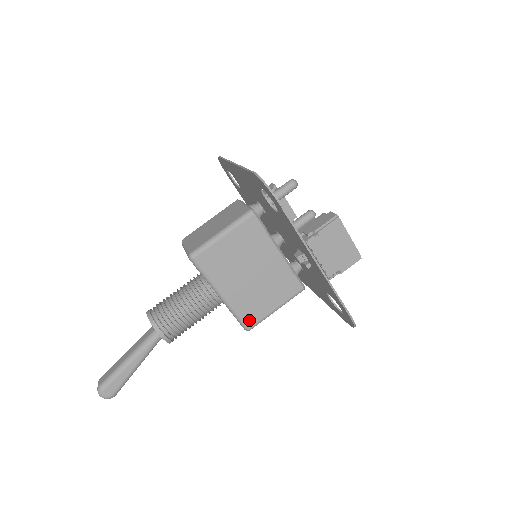
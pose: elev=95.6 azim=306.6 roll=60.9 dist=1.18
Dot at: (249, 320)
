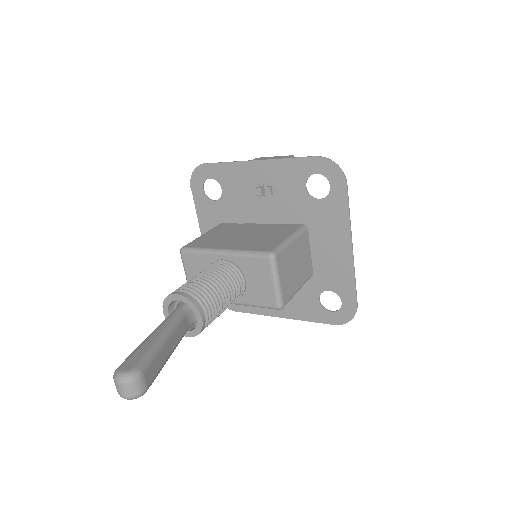
Dot at: (265, 249)
